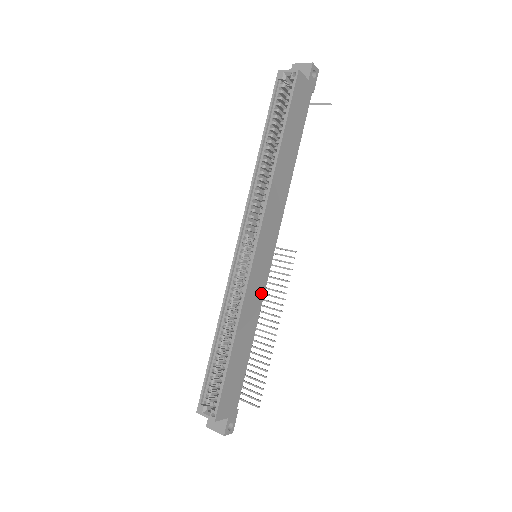
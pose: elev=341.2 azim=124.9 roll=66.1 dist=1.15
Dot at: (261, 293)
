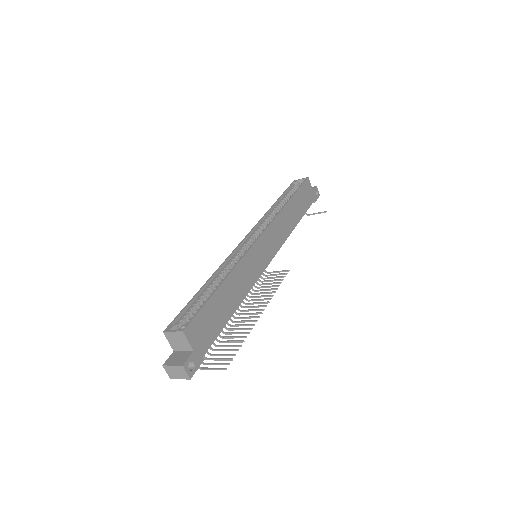
Dot at: (254, 277)
